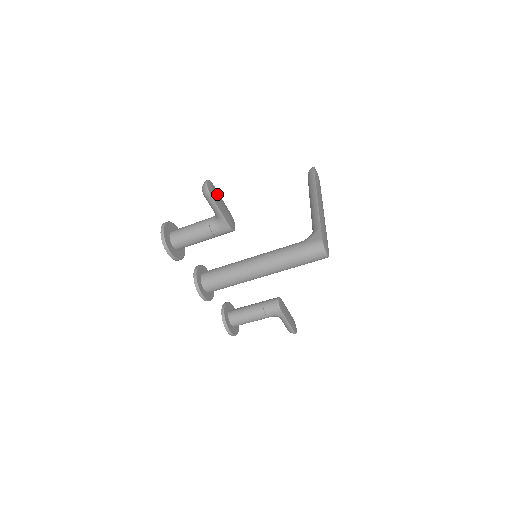
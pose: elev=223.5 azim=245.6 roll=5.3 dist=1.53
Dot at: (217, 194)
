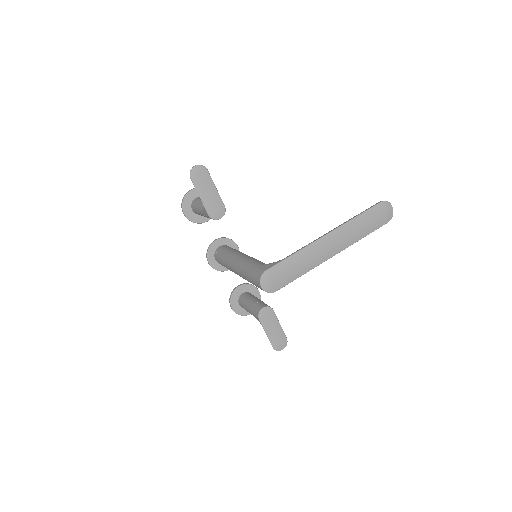
Dot at: (207, 181)
